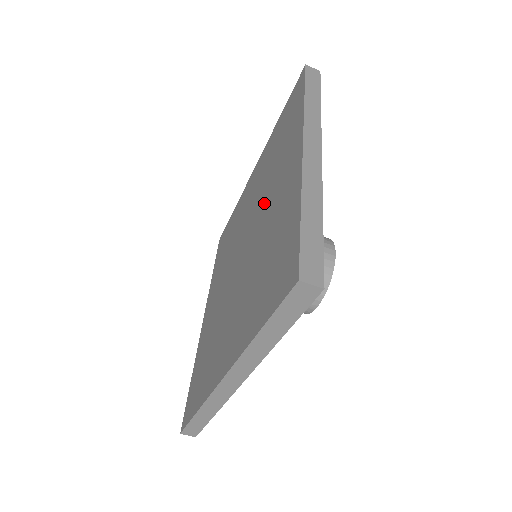
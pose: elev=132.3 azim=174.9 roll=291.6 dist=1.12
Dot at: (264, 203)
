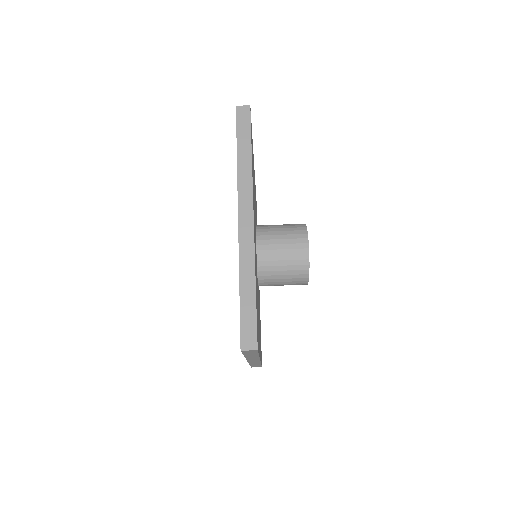
Dot at: occluded
